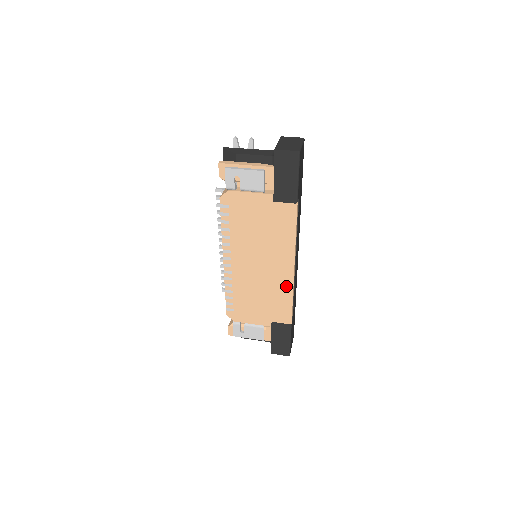
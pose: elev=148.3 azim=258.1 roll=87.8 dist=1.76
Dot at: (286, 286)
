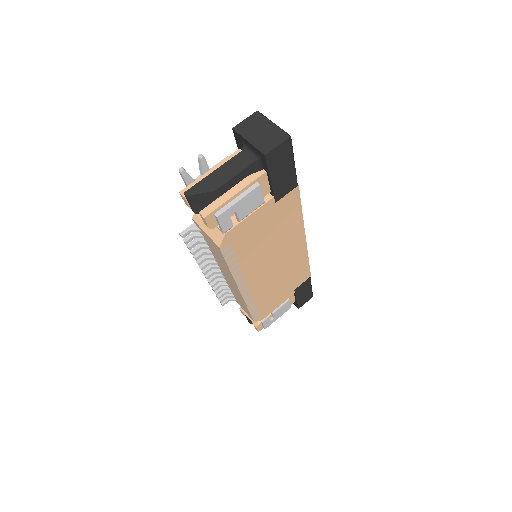
Dot at: (301, 256)
